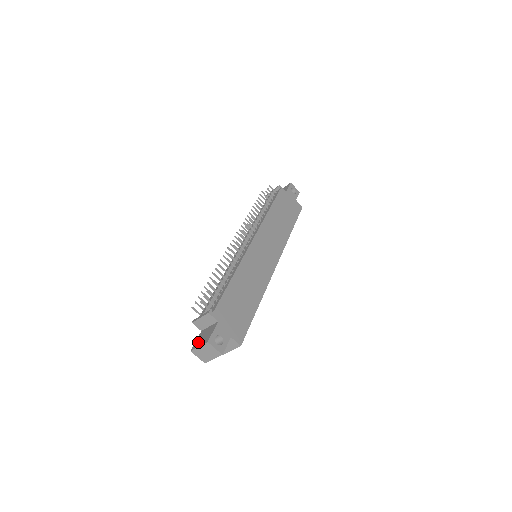
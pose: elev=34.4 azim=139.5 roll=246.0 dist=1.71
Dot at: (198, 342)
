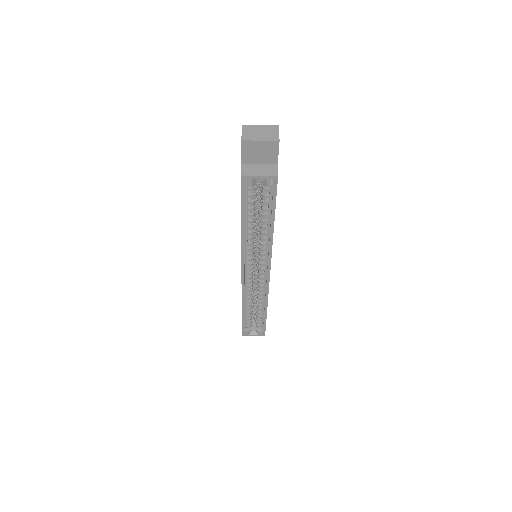
Dot at: occluded
